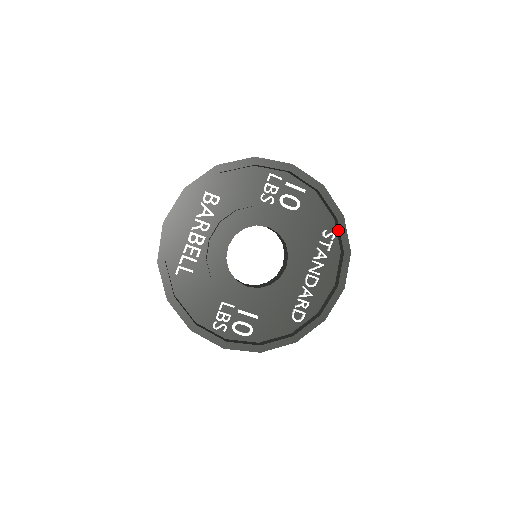
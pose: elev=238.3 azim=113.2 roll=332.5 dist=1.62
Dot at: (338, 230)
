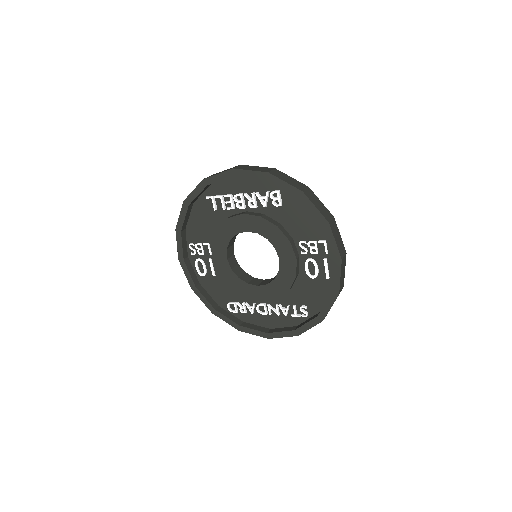
Dot at: (311, 319)
